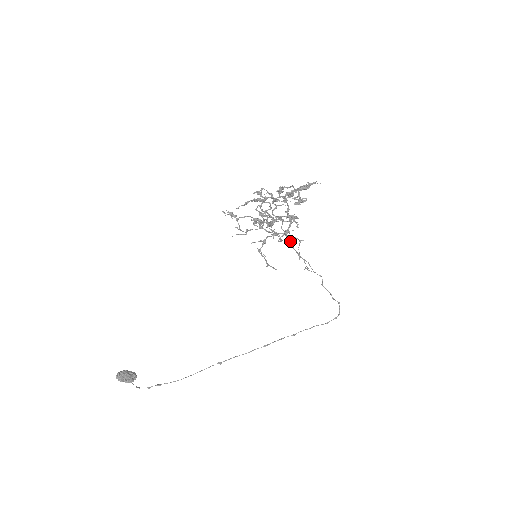
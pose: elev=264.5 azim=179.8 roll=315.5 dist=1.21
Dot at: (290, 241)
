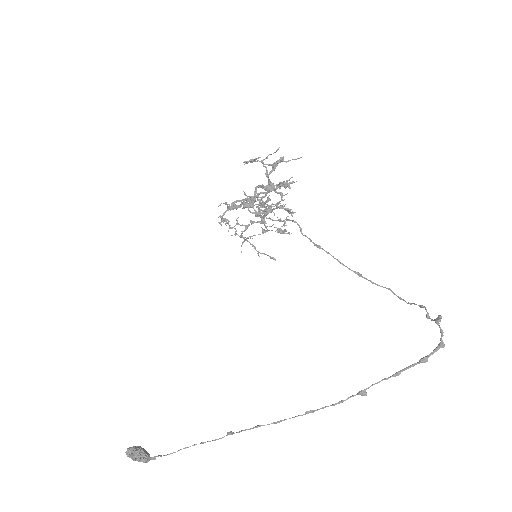
Dot at: (329, 253)
